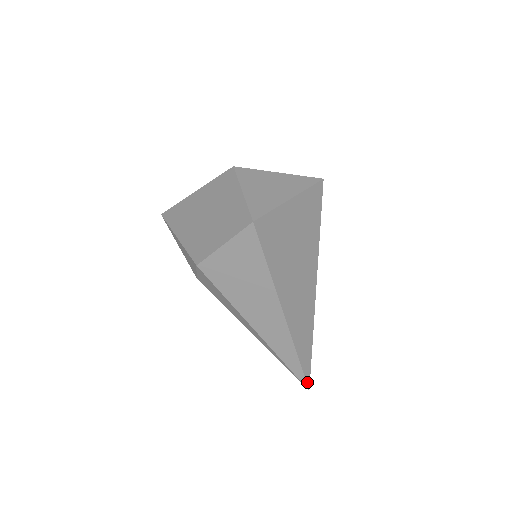
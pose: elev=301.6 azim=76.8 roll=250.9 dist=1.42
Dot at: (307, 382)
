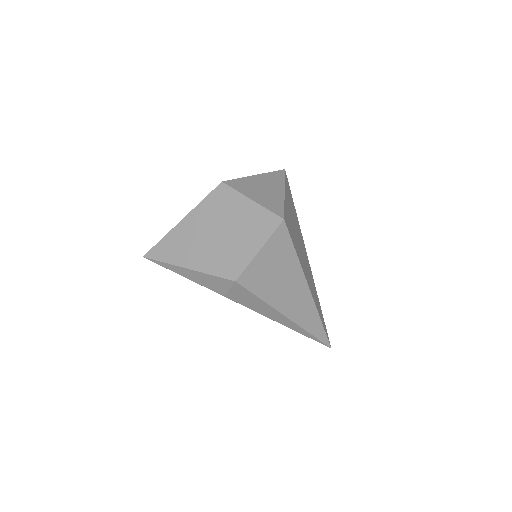
Dot at: (329, 342)
